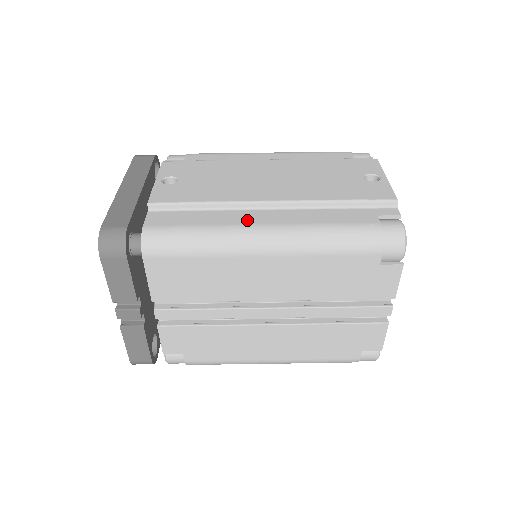
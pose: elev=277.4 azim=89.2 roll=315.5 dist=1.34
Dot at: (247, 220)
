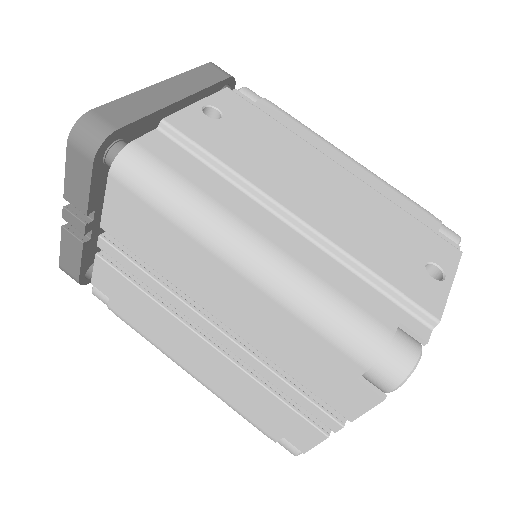
Dot at: (248, 216)
